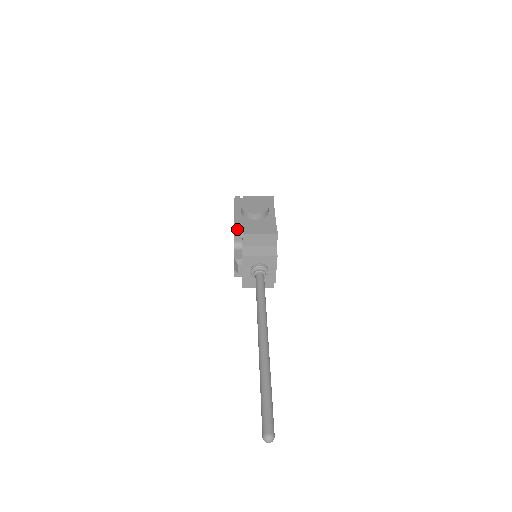
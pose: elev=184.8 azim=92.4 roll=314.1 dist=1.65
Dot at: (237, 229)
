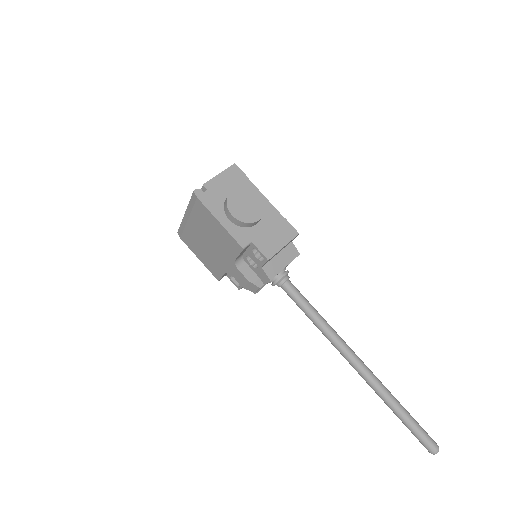
Dot at: (244, 250)
